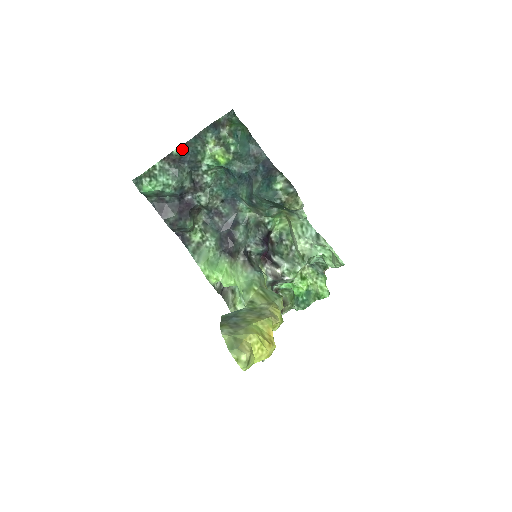
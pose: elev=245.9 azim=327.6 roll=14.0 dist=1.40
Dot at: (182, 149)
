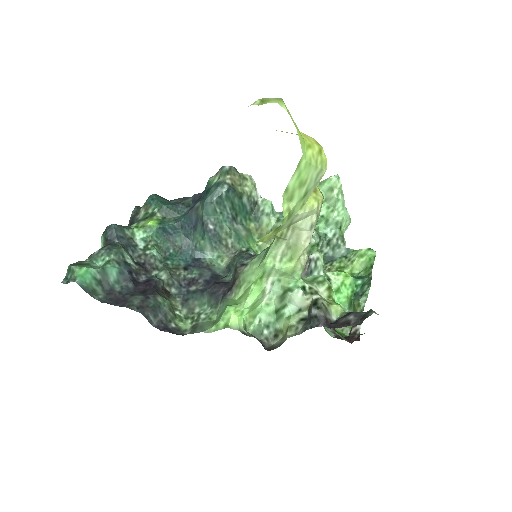
Dot at: (103, 232)
